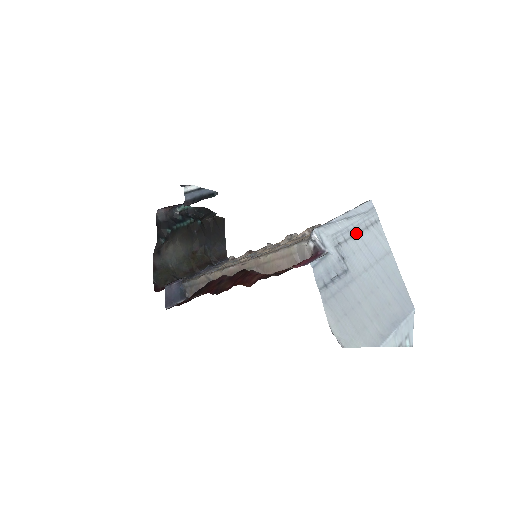
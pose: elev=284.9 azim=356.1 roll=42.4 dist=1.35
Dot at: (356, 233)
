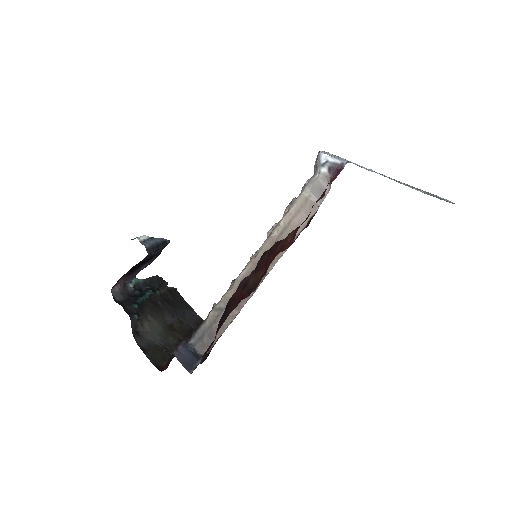
Dot at: occluded
